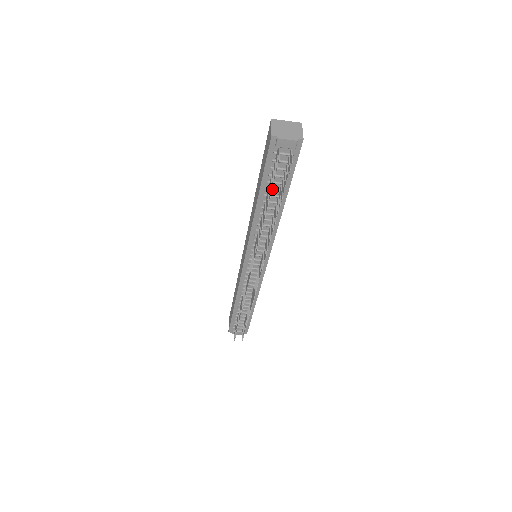
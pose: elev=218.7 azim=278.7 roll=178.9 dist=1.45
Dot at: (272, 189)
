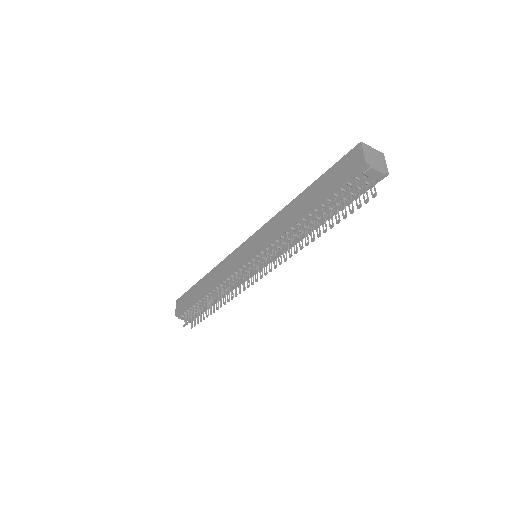
Dot at: (327, 207)
